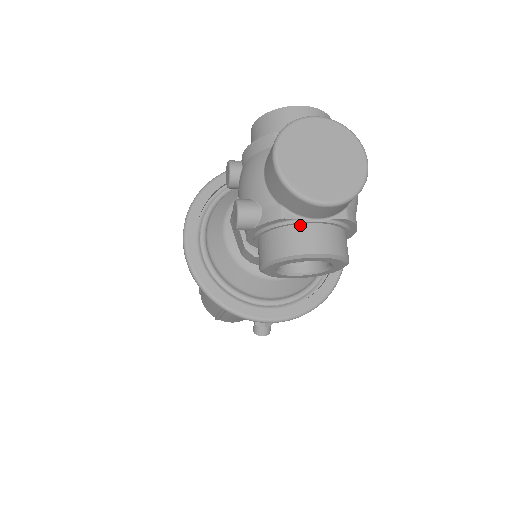
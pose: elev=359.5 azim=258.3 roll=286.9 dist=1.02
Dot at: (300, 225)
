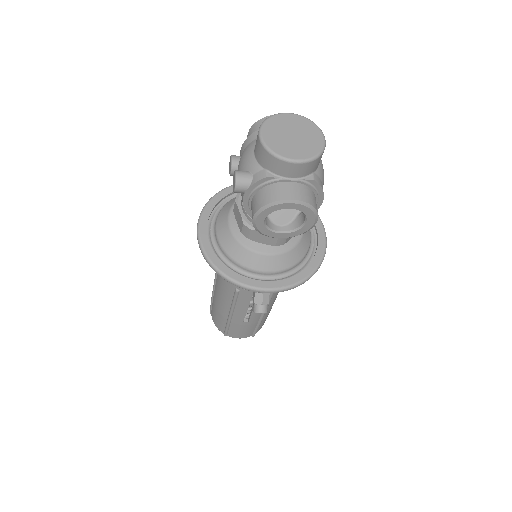
Dot at: (280, 183)
